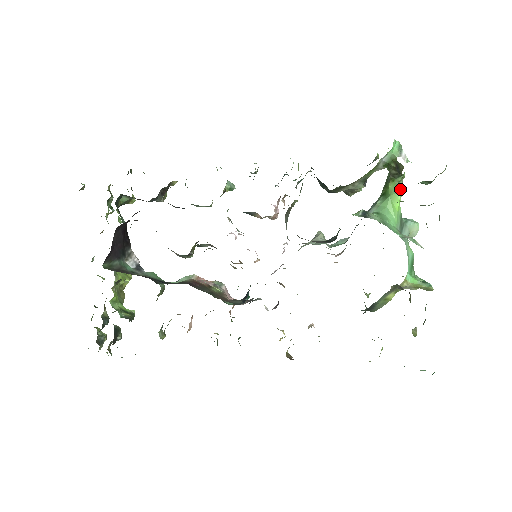
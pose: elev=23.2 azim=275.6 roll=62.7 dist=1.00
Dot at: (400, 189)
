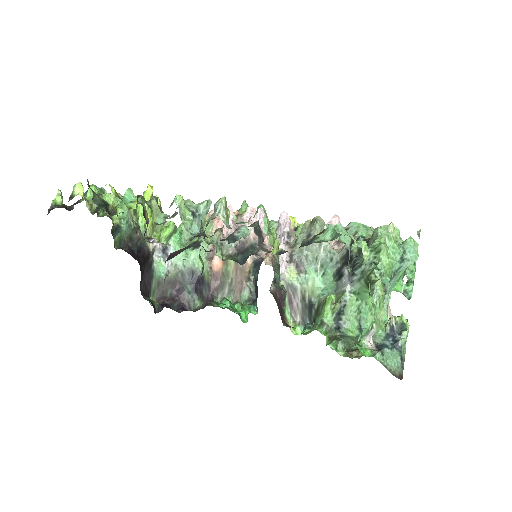
Dot at: (383, 293)
